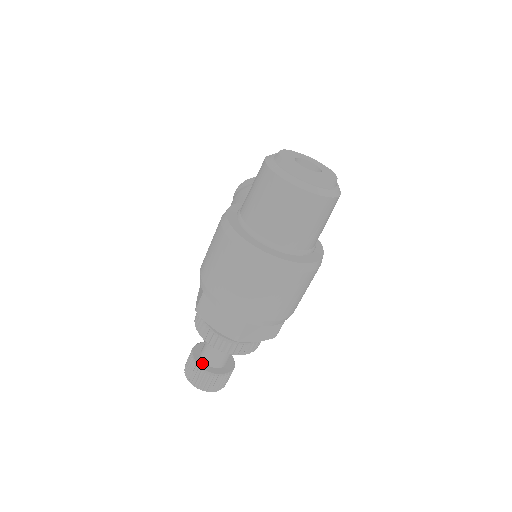
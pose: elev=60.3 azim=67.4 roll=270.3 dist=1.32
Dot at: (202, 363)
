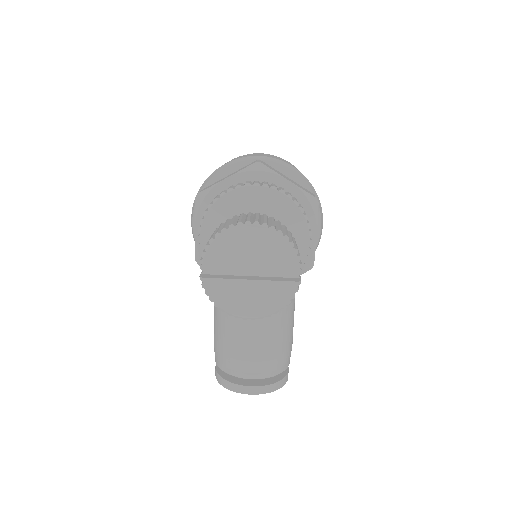
Dot at: occluded
